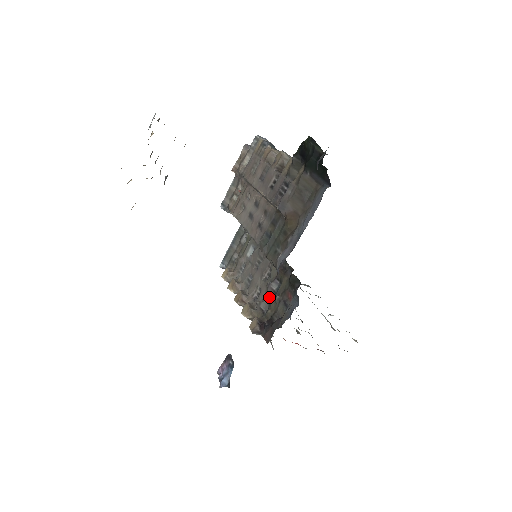
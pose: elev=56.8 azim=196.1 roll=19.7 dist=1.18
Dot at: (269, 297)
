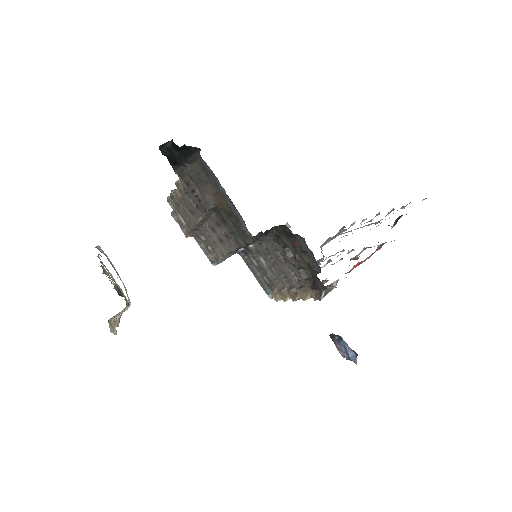
Dot at: (296, 265)
